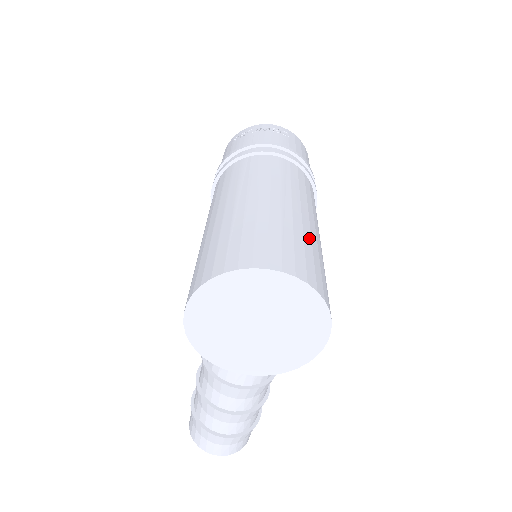
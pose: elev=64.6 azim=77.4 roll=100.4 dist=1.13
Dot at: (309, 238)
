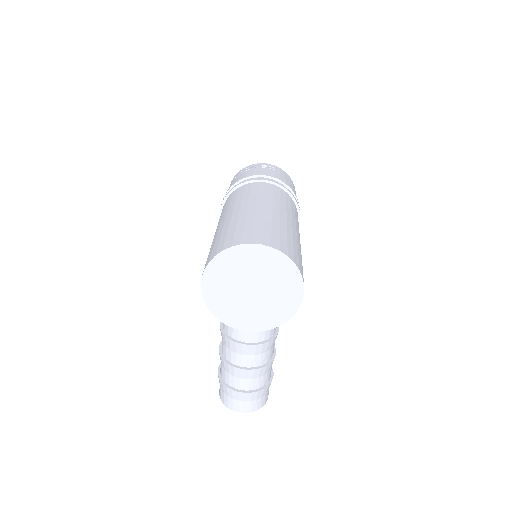
Dot at: (285, 228)
